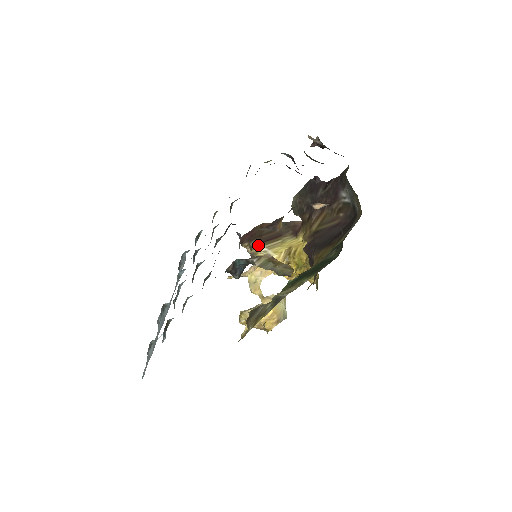
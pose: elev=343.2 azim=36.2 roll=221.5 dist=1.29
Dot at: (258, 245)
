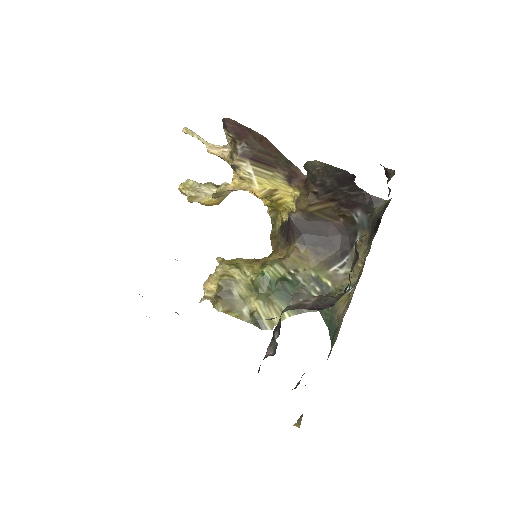
Dot at: (246, 159)
